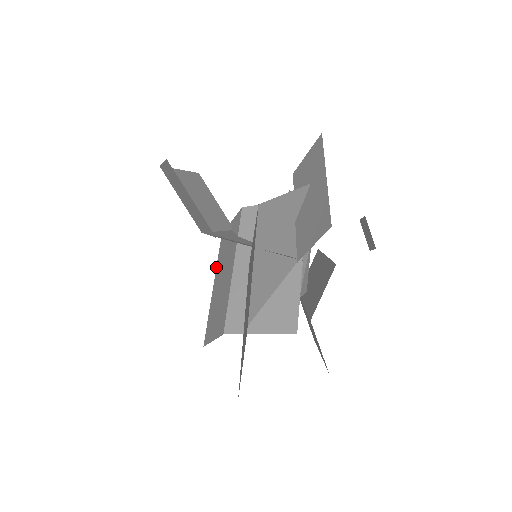
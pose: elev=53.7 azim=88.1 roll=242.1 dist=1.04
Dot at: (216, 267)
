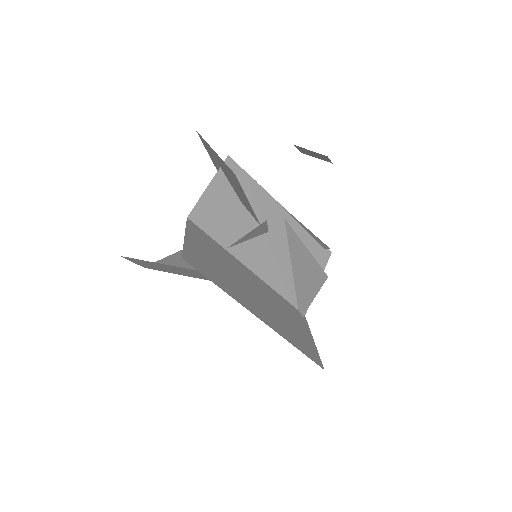
Dot at: occluded
